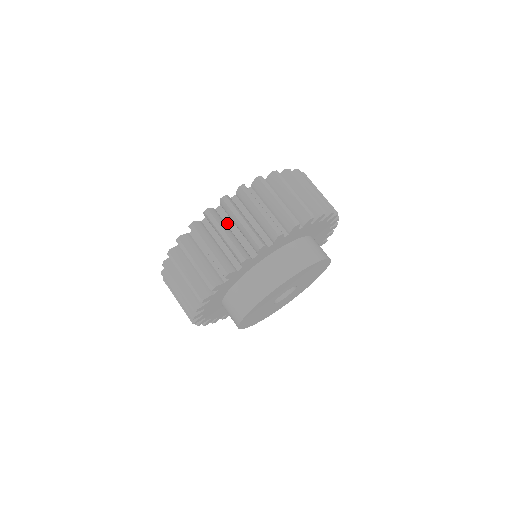
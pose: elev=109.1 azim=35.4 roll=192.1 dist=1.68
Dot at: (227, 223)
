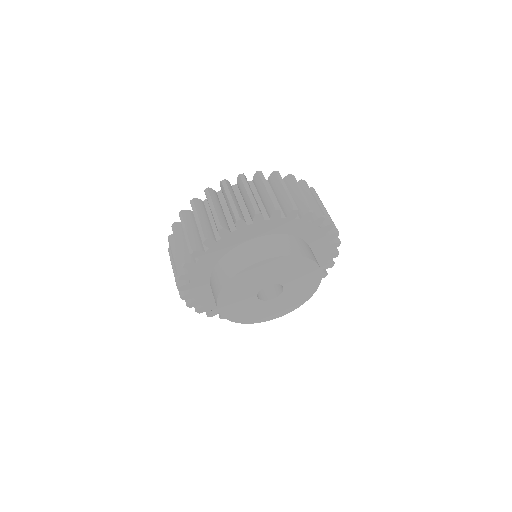
Dot at: (222, 203)
